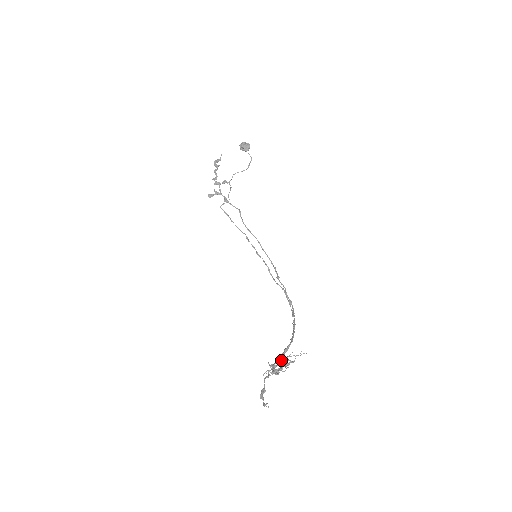
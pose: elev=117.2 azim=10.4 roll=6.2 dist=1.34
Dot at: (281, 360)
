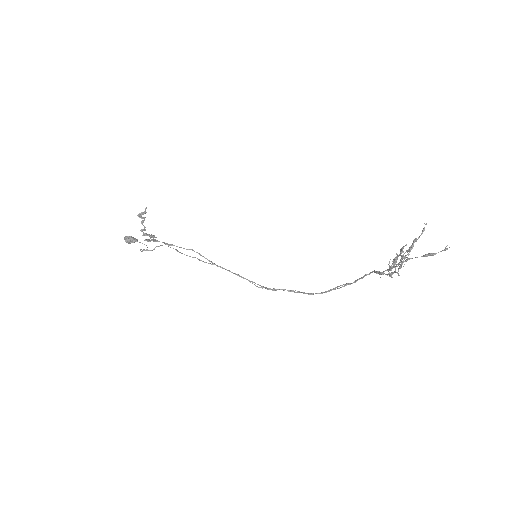
Dot at: occluded
